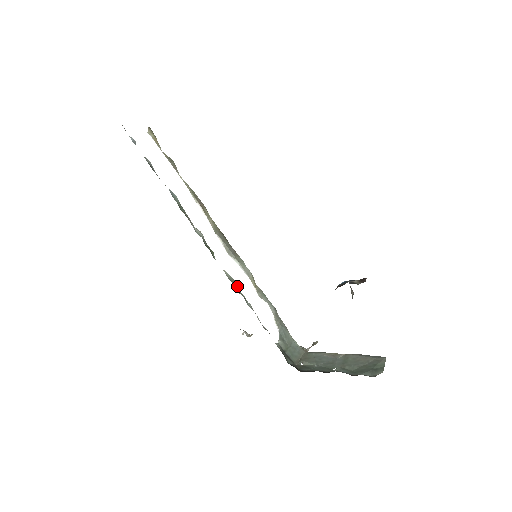
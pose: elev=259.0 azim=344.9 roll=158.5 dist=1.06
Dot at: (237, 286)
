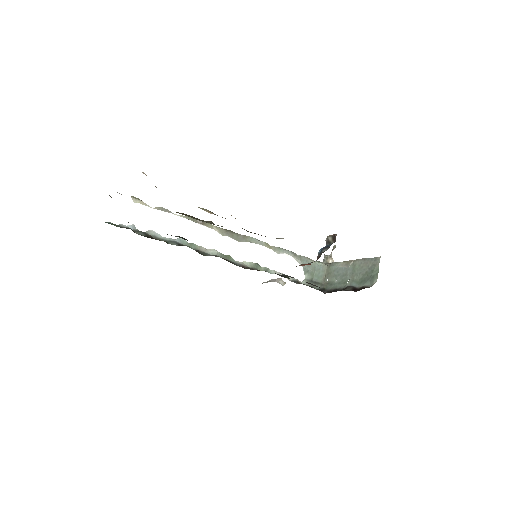
Dot at: (258, 266)
